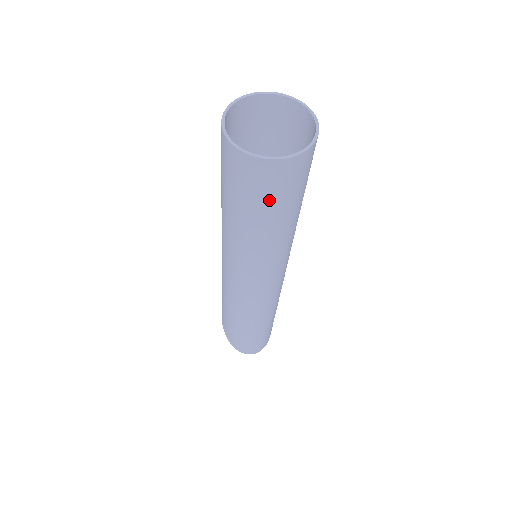
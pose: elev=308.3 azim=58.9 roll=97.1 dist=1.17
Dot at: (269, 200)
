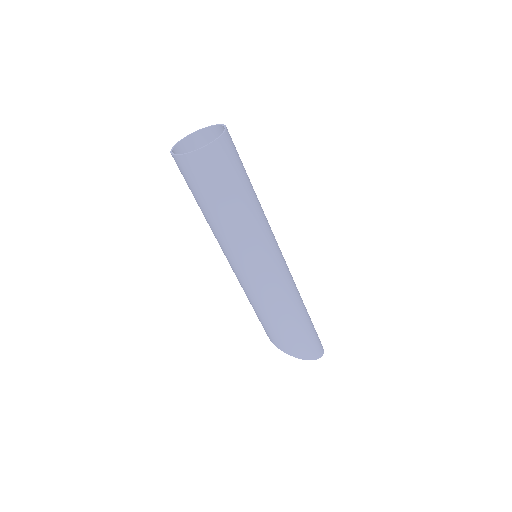
Dot at: (237, 169)
